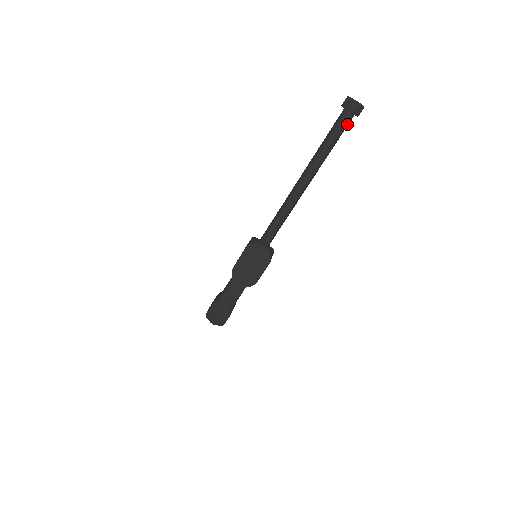
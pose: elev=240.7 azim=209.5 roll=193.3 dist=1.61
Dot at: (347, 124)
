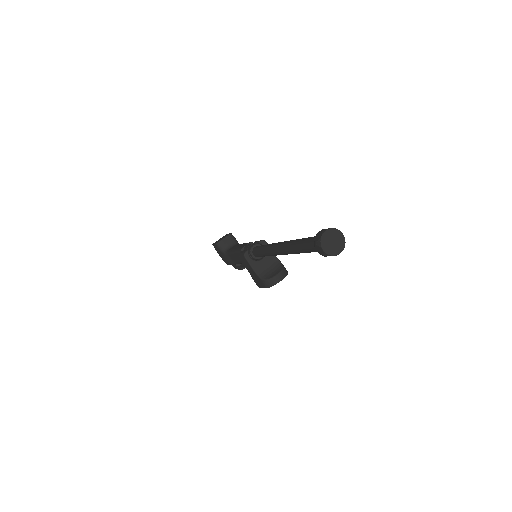
Dot at: occluded
